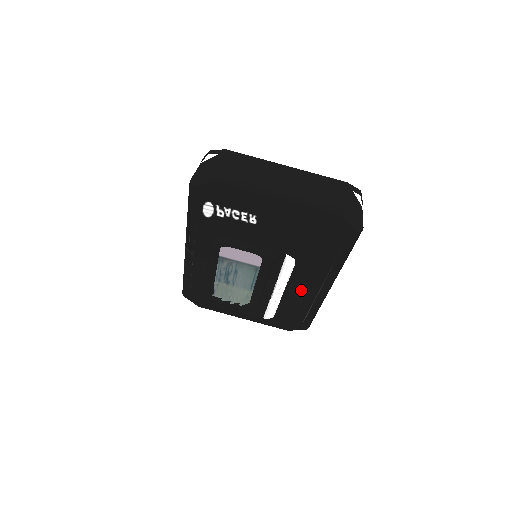
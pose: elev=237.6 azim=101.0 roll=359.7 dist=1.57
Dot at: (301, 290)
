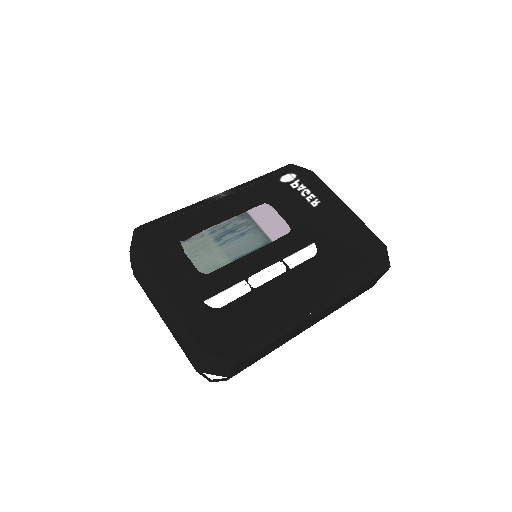
Dot at: (291, 289)
